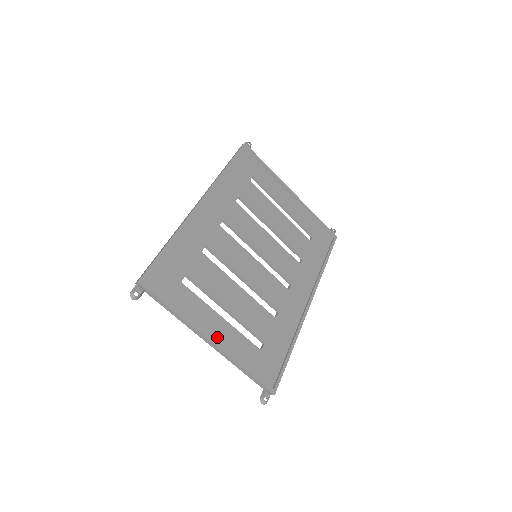
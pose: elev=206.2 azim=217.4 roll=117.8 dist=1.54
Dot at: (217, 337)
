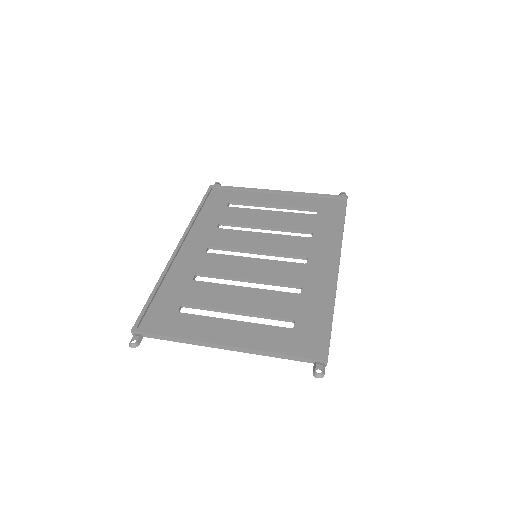
Dot at: (233, 339)
